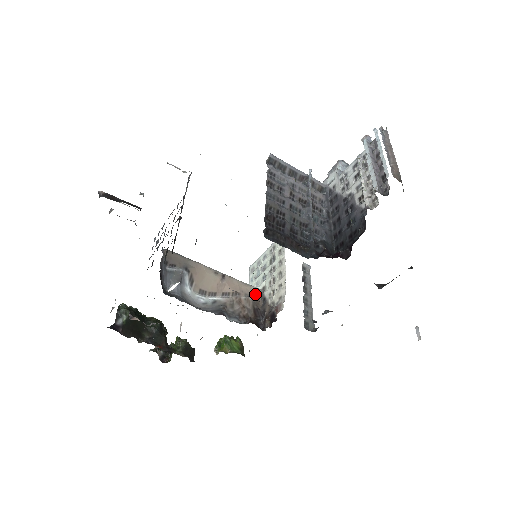
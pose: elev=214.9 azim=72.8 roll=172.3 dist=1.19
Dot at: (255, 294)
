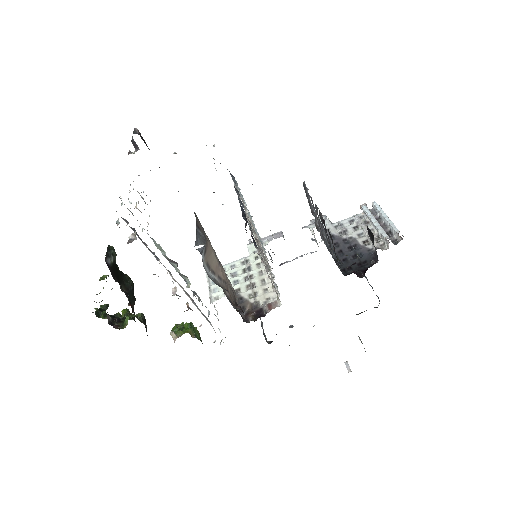
Dot at: (233, 291)
